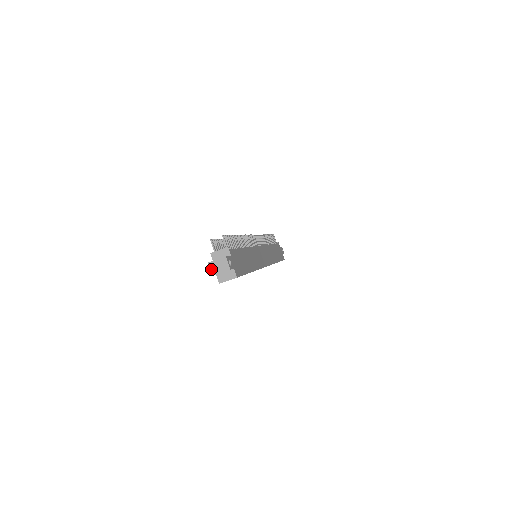
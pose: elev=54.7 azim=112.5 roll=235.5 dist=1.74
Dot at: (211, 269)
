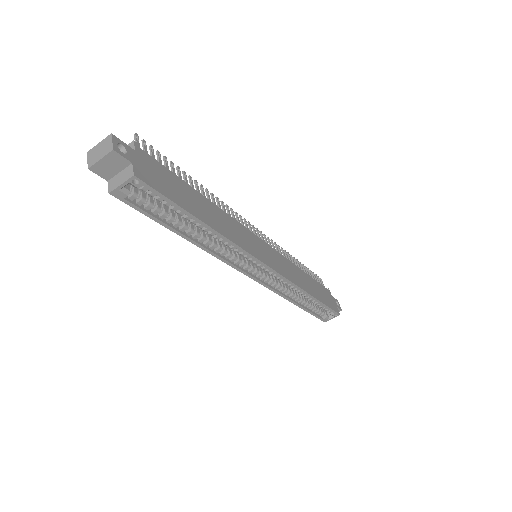
Dot at: (89, 159)
